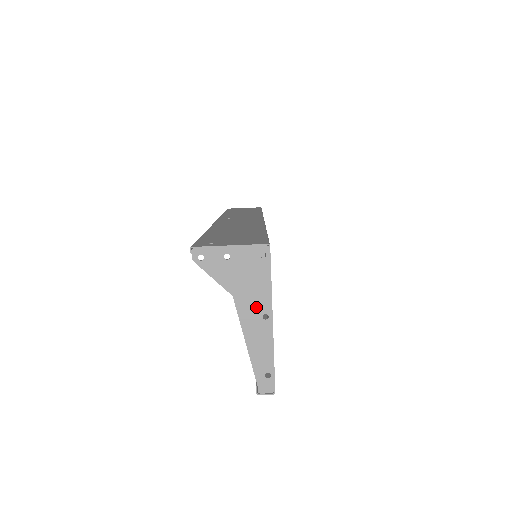
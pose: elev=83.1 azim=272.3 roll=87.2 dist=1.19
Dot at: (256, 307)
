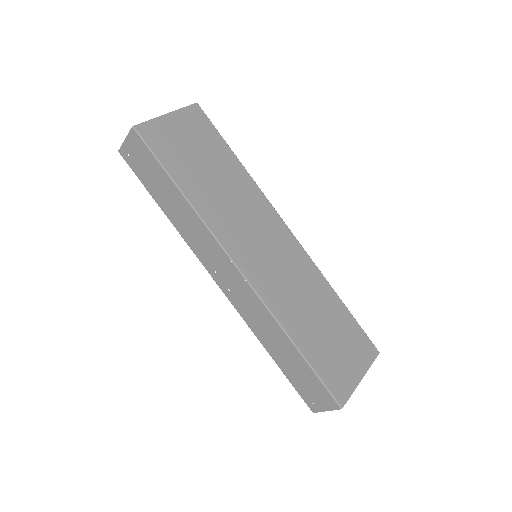
Dot at: occluded
